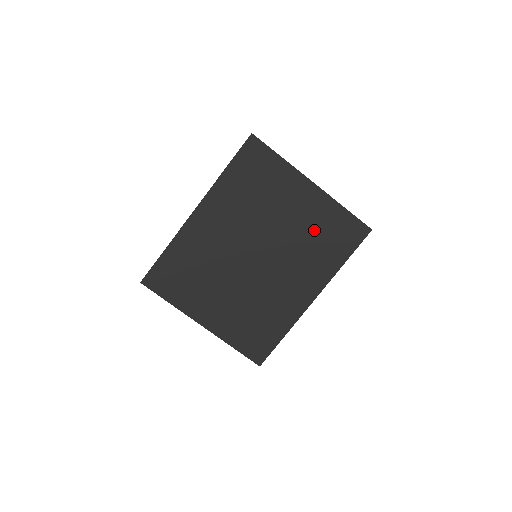
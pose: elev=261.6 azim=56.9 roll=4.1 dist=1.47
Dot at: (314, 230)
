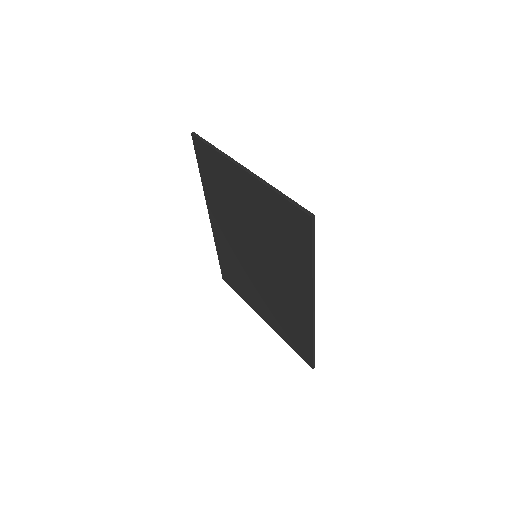
Dot at: (271, 225)
